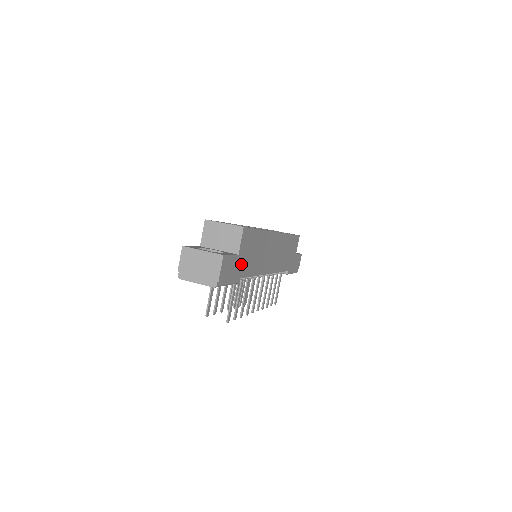
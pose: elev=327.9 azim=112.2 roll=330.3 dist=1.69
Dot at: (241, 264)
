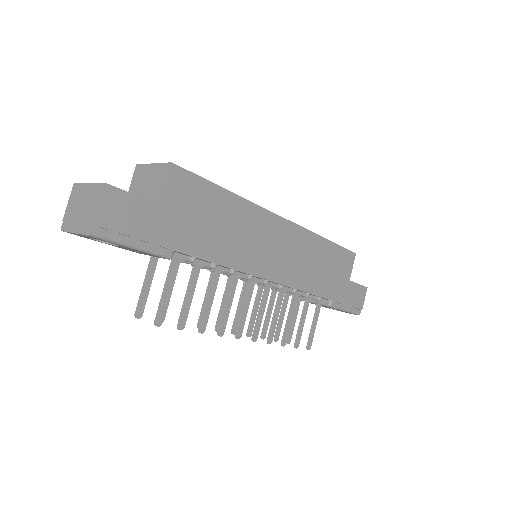
Dot at: (172, 226)
